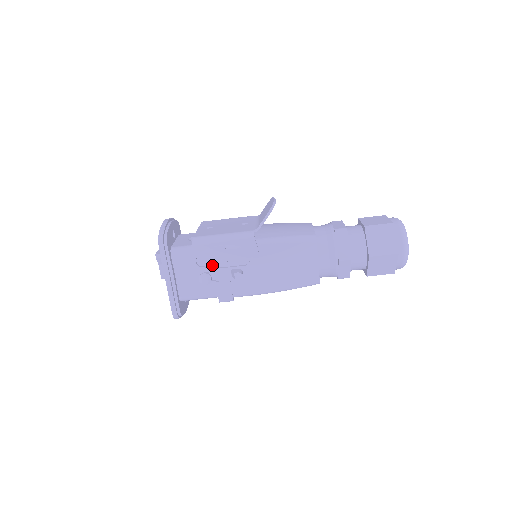
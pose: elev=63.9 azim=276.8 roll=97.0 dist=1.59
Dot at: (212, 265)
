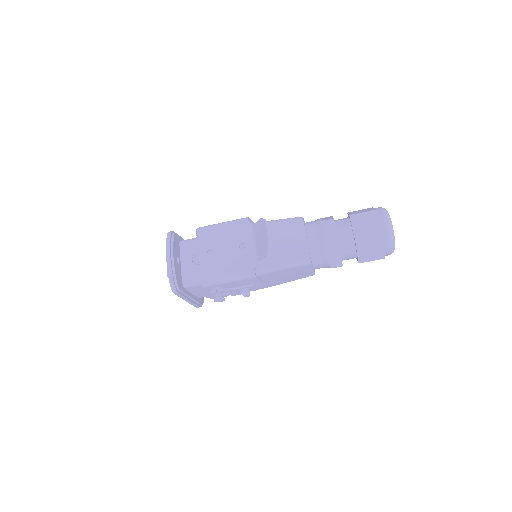
Dot at: occluded
